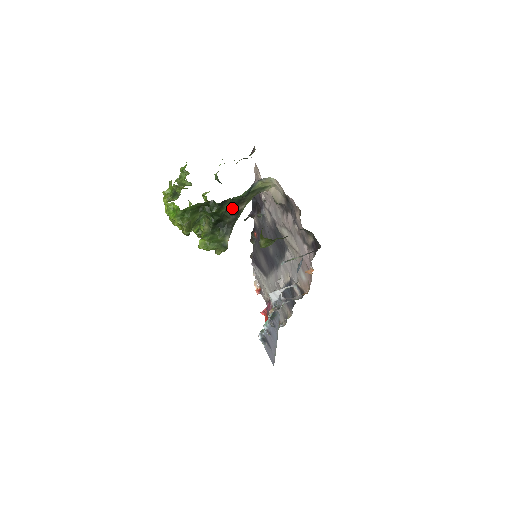
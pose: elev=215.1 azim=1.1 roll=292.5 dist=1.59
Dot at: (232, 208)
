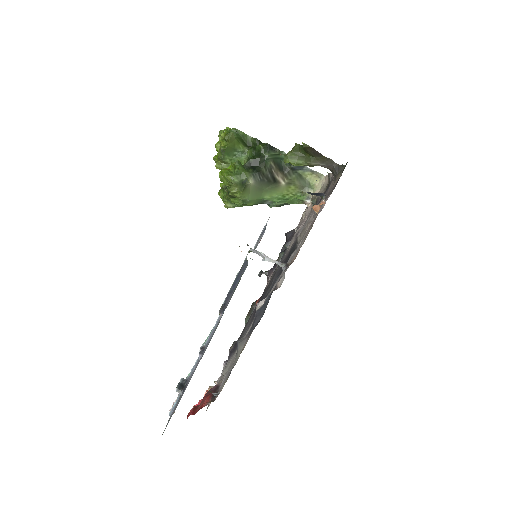
Dot at: (274, 165)
